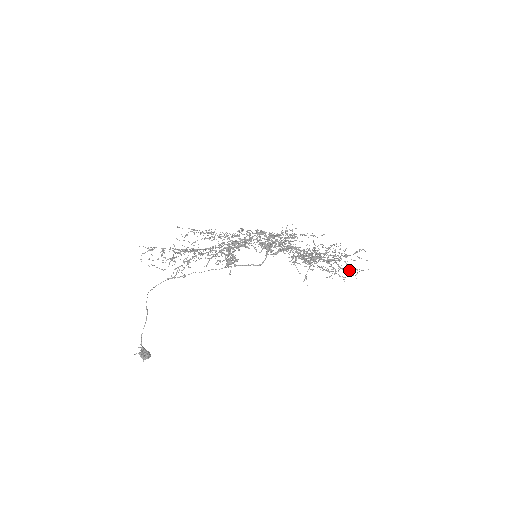
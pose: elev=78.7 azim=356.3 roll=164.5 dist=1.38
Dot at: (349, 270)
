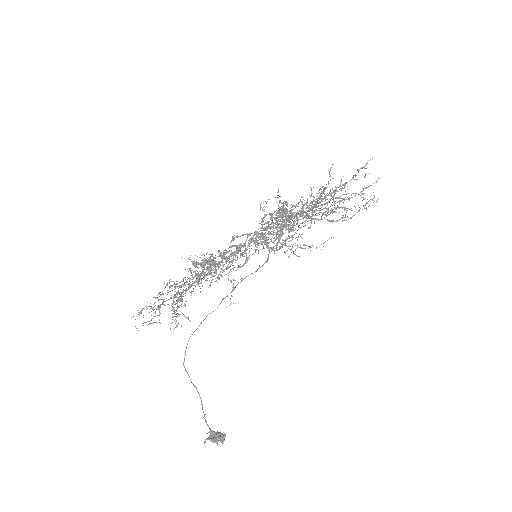
Dot at: occluded
